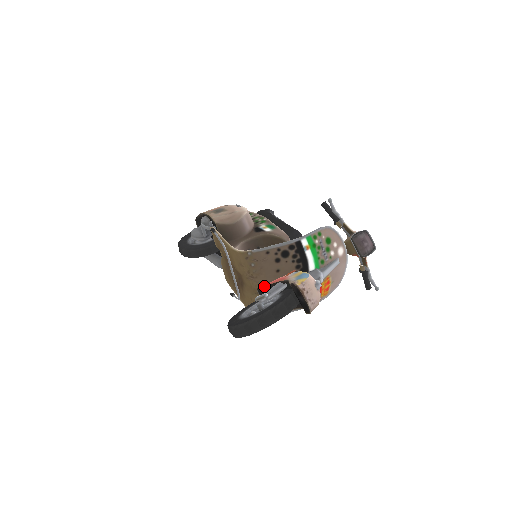
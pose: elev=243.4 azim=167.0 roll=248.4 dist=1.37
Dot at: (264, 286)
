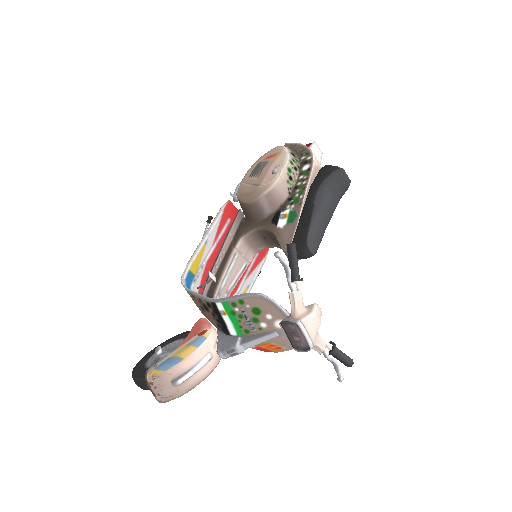
Dot at: (193, 326)
